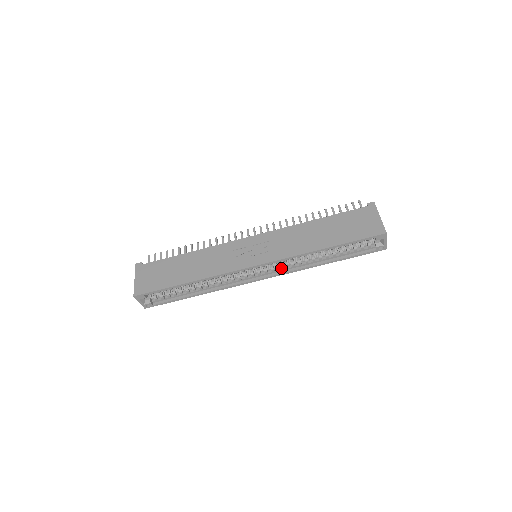
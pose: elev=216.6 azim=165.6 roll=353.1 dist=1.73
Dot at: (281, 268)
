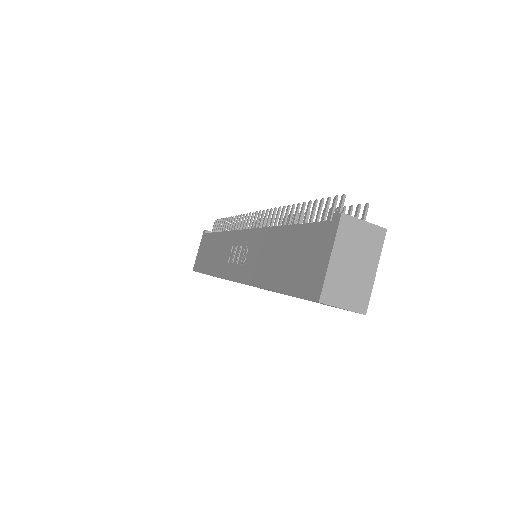
Dot at: occluded
